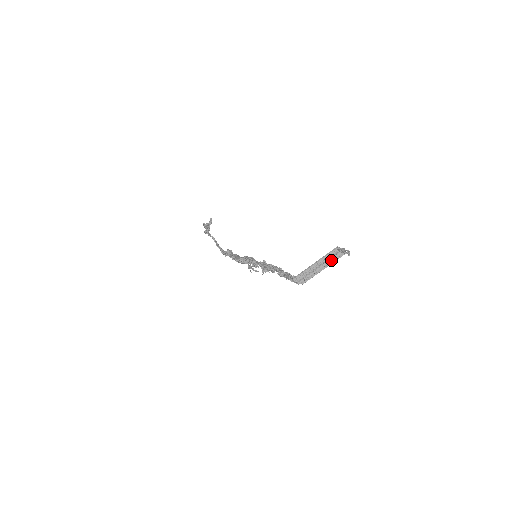
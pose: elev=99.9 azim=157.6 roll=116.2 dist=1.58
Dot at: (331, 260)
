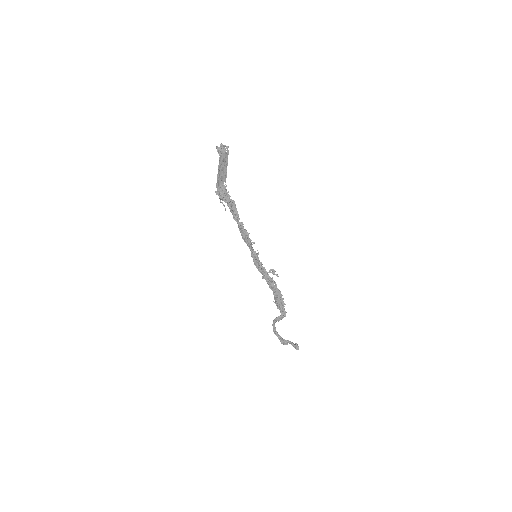
Dot at: (225, 160)
